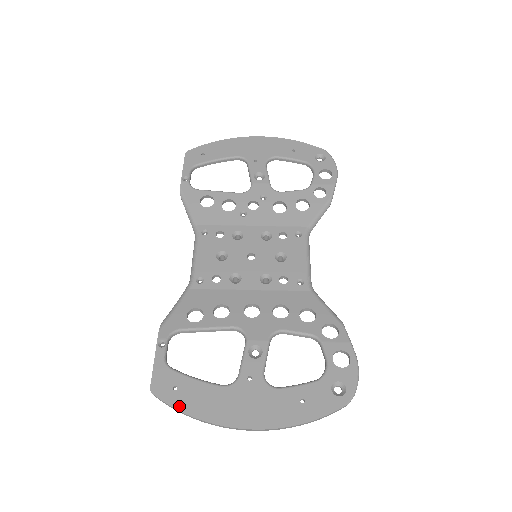
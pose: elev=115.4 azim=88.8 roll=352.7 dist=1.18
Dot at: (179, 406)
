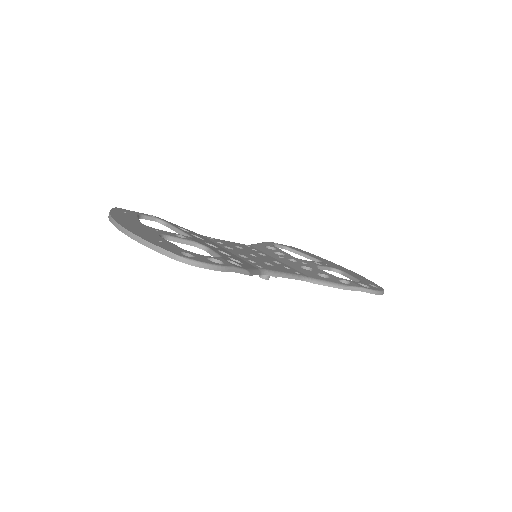
Dot at: (114, 211)
